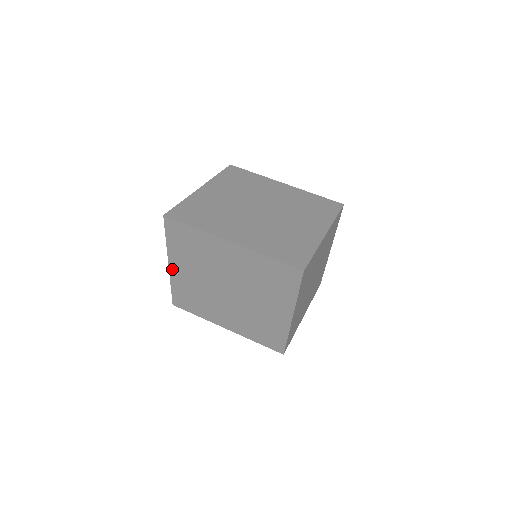
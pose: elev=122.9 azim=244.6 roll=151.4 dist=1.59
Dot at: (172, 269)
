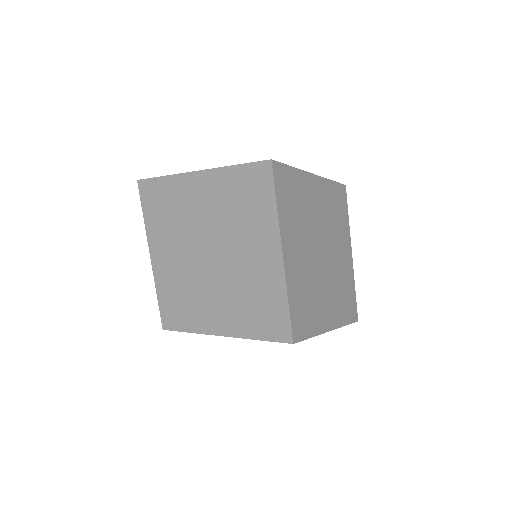
Dot at: (154, 262)
